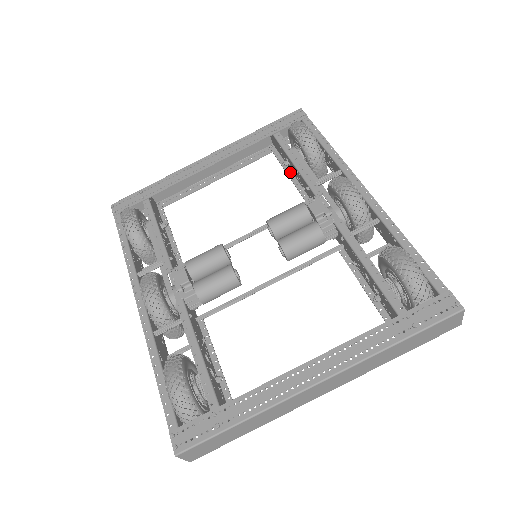
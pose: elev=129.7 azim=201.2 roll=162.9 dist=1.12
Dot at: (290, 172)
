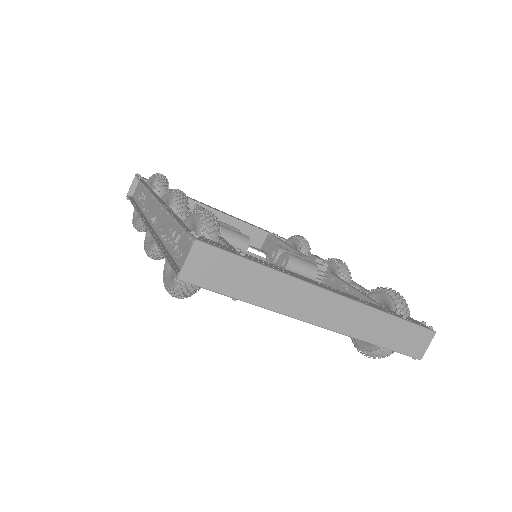
Dot at: occluded
